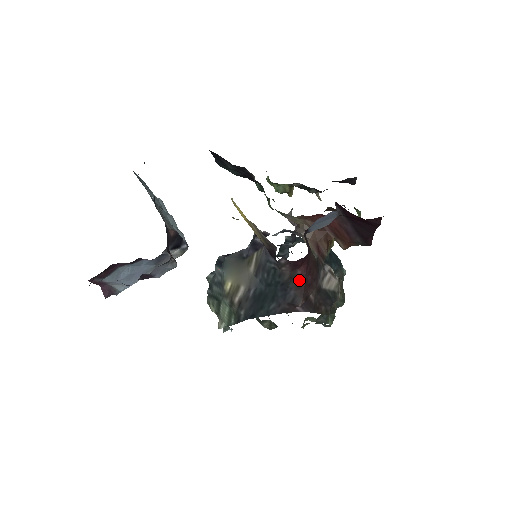
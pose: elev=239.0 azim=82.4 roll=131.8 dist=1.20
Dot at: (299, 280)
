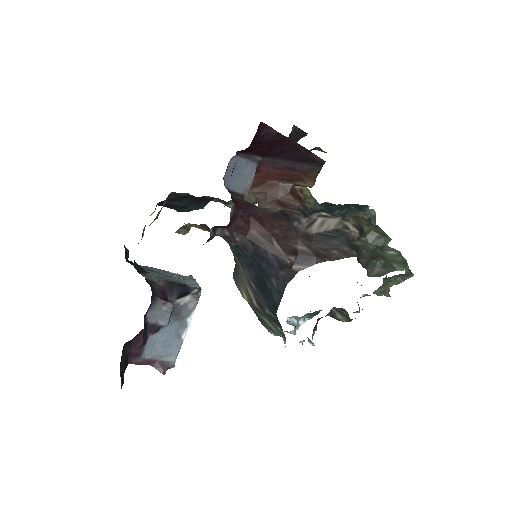
Dot at: (263, 239)
